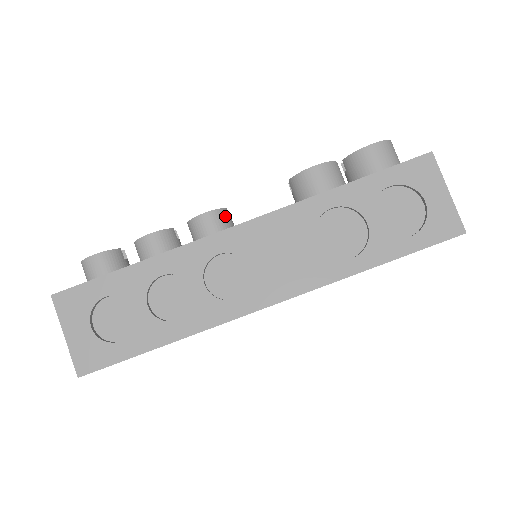
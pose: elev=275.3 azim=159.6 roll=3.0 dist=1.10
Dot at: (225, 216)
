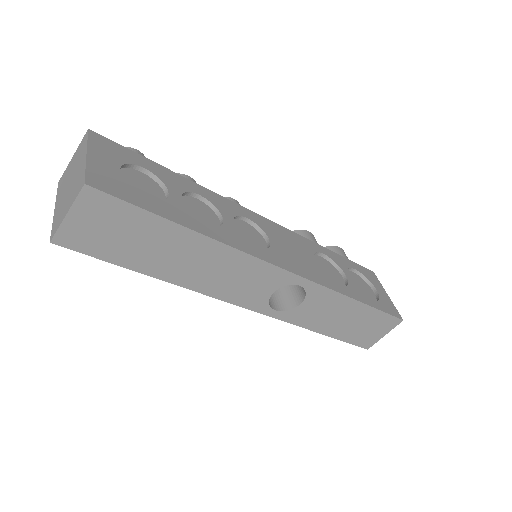
Dot at: occluded
